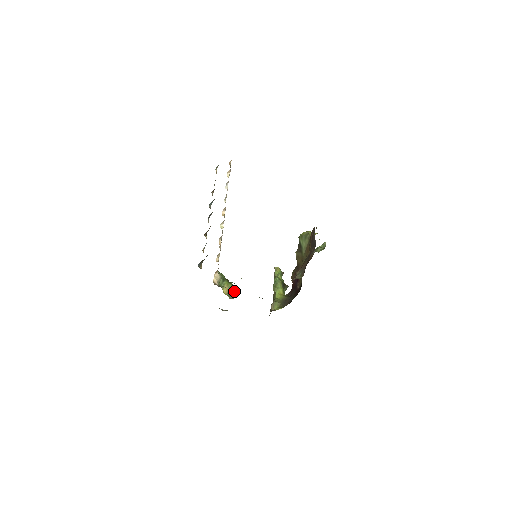
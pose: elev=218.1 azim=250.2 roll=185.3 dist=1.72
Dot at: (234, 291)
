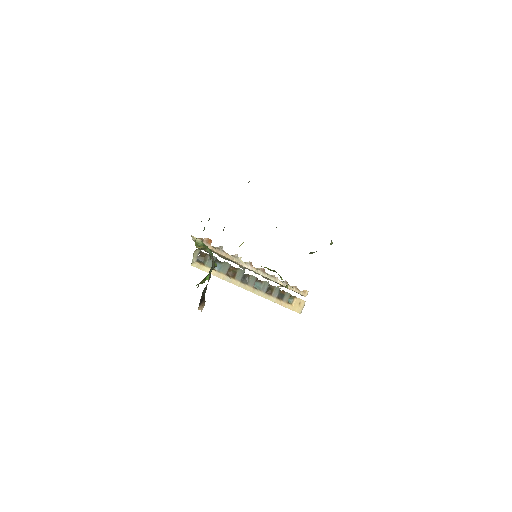
Dot at: (209, 253)
